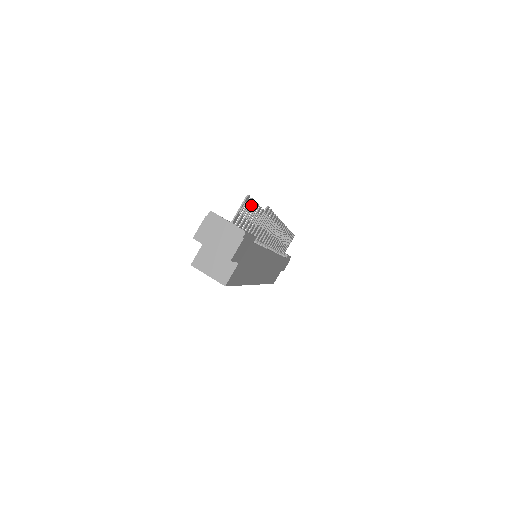
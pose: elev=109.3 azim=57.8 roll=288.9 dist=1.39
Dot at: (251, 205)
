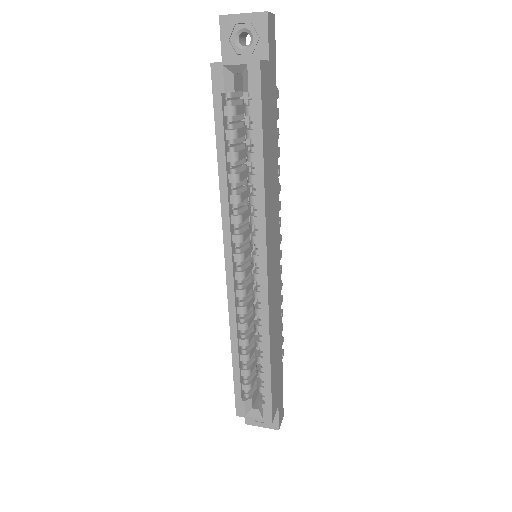
Dot at: occluded
